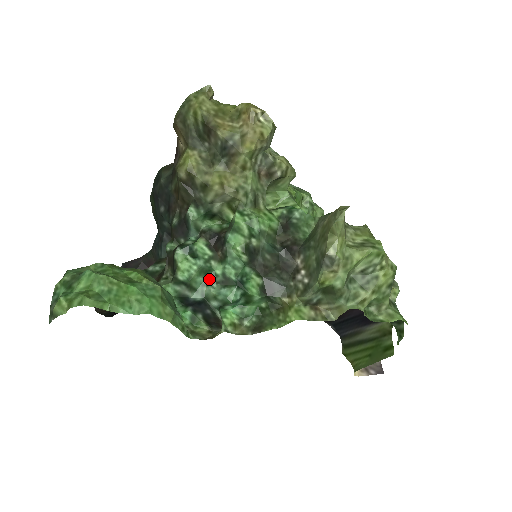
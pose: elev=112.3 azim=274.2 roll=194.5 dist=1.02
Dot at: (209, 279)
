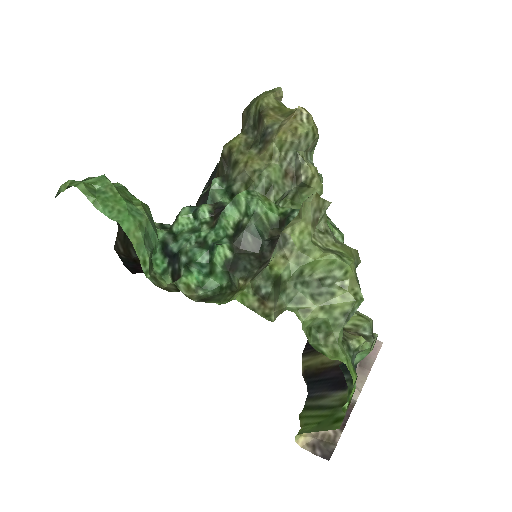
Dot at: (192, 237)
